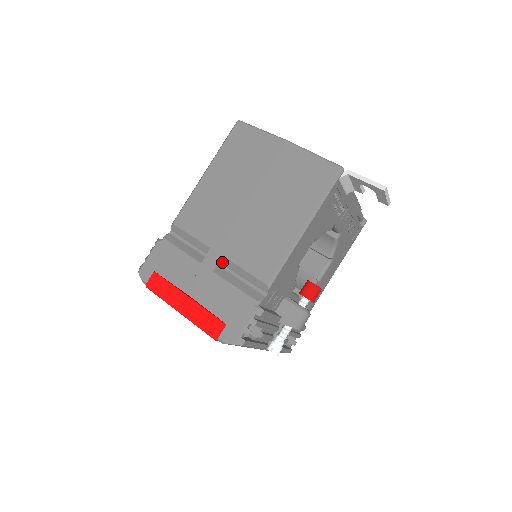
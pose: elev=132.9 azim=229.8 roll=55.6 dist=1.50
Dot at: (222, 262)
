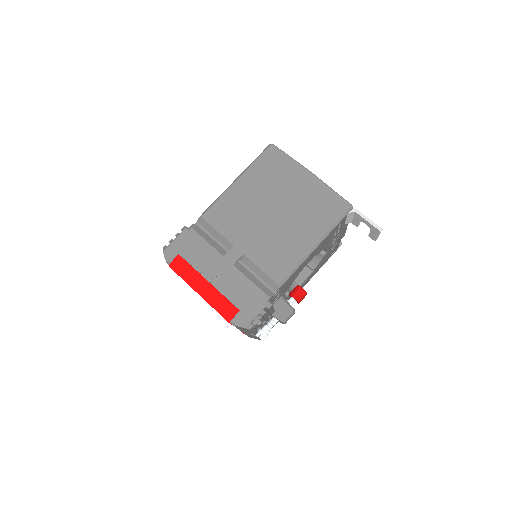
Dot at: (241, 259)
